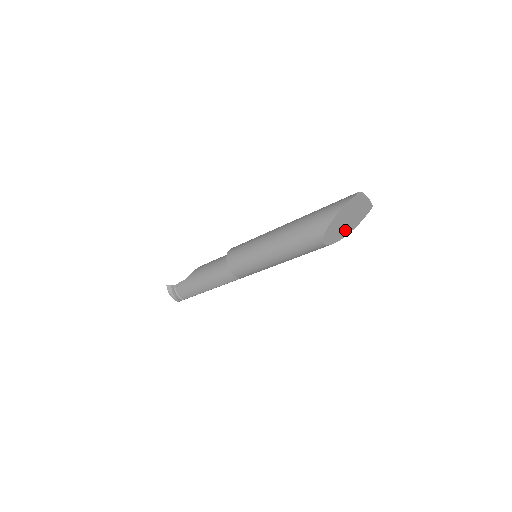
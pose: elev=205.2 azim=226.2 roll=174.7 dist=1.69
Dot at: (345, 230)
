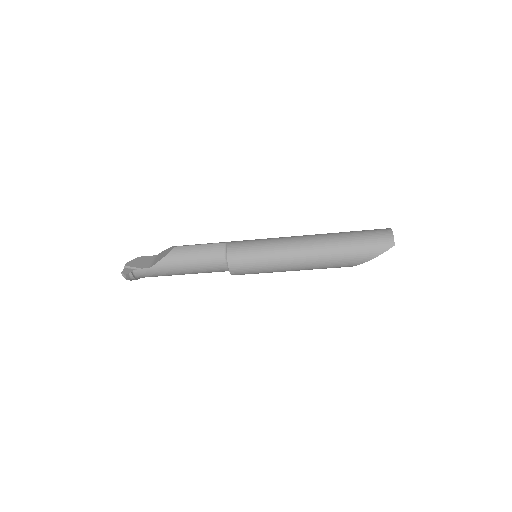
Dot at: occluded
